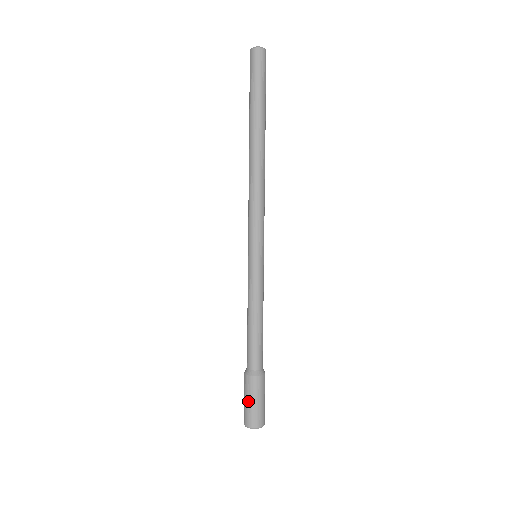
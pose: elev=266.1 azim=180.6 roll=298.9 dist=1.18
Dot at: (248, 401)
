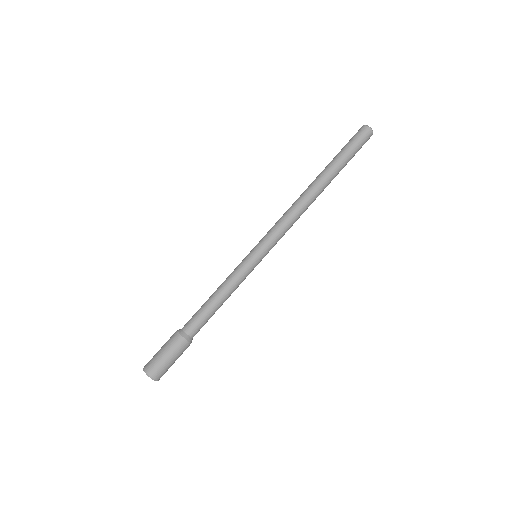
Dot at: (161, 349)
